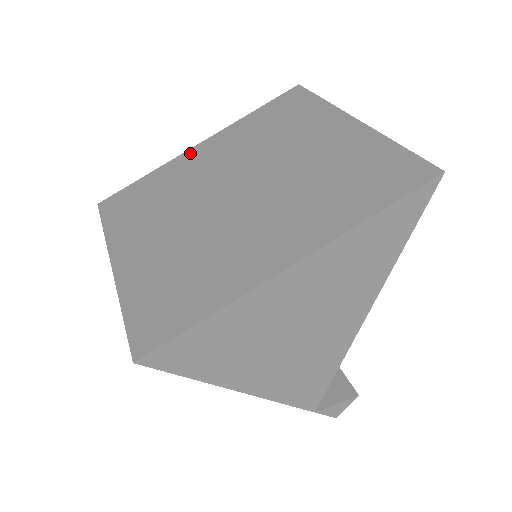
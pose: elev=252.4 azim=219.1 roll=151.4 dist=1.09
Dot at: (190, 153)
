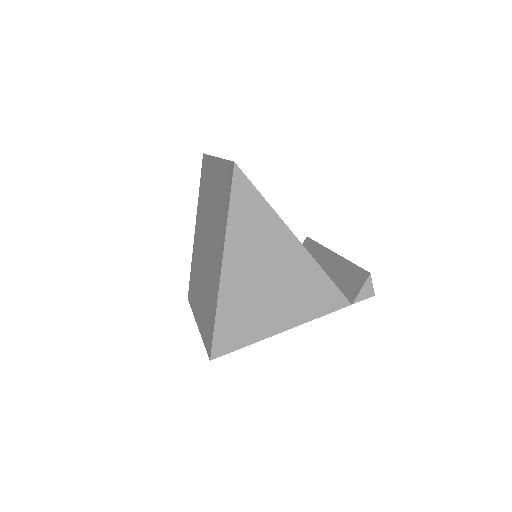
Dot at: (195, 238)
